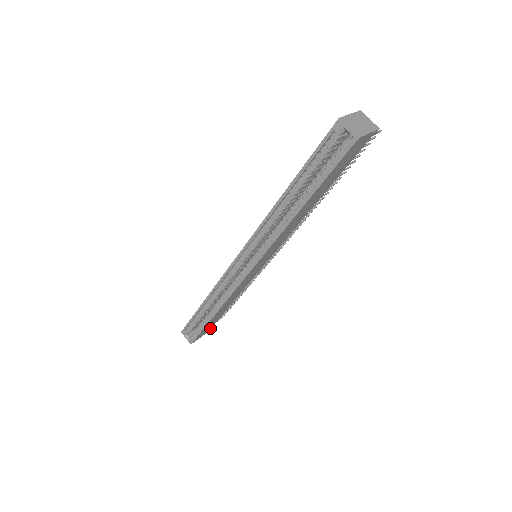
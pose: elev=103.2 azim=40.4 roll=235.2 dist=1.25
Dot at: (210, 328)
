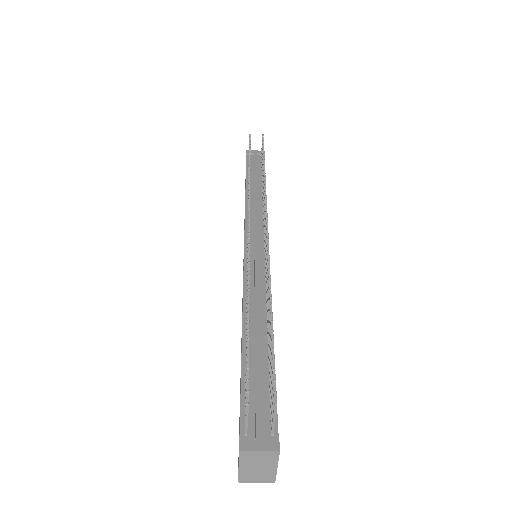
Dot at: occluded
